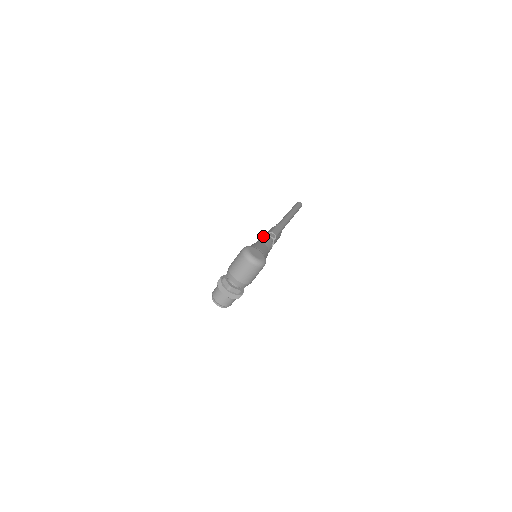
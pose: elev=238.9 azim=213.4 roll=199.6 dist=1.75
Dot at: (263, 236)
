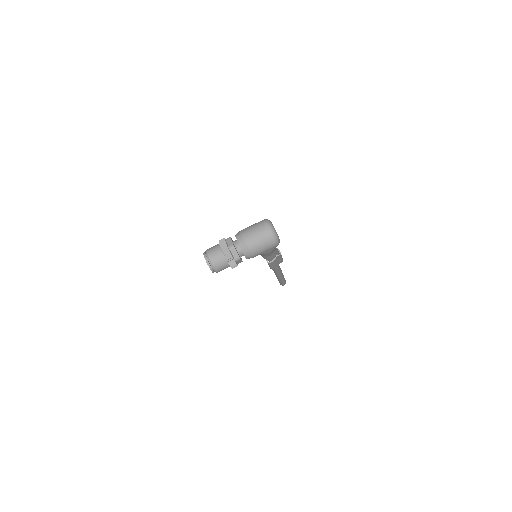
Dot at: occluded
